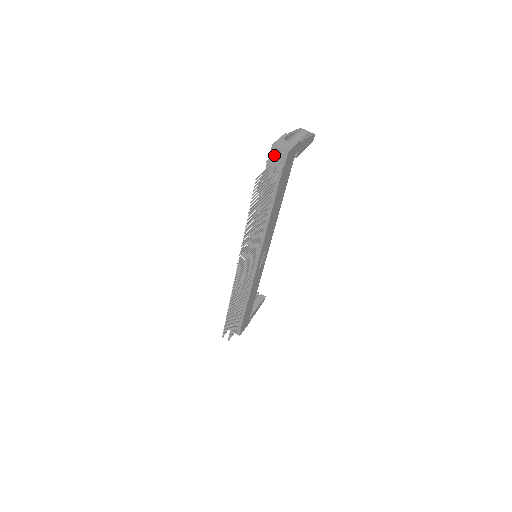
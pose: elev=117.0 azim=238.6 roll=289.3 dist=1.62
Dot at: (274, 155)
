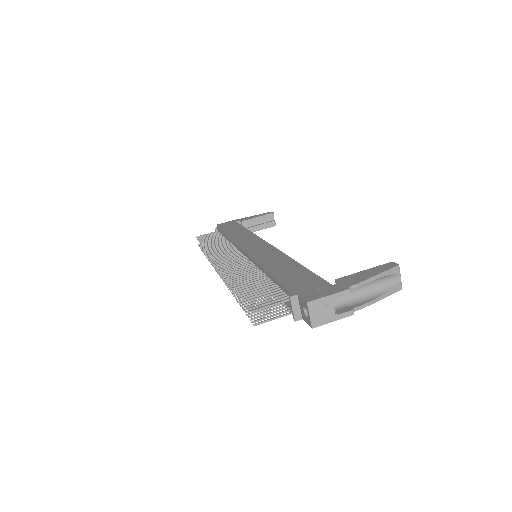
Dot at: (302, 304)
